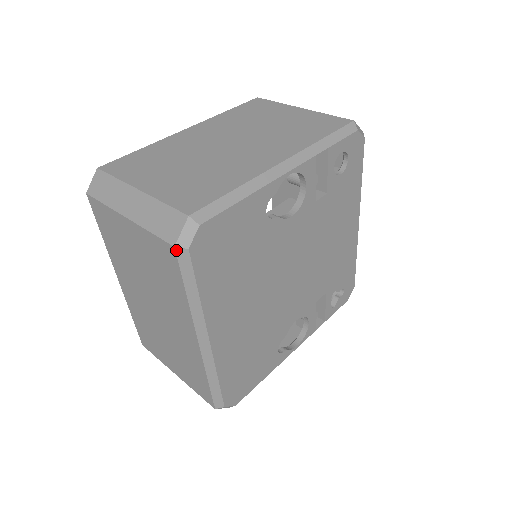
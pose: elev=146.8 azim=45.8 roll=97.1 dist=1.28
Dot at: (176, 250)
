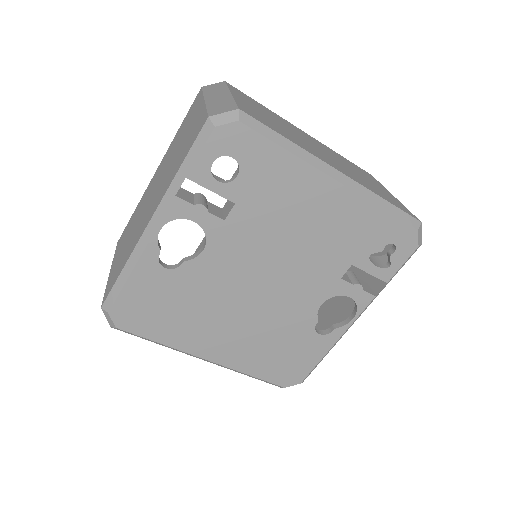
Dot at: (114, 328)
